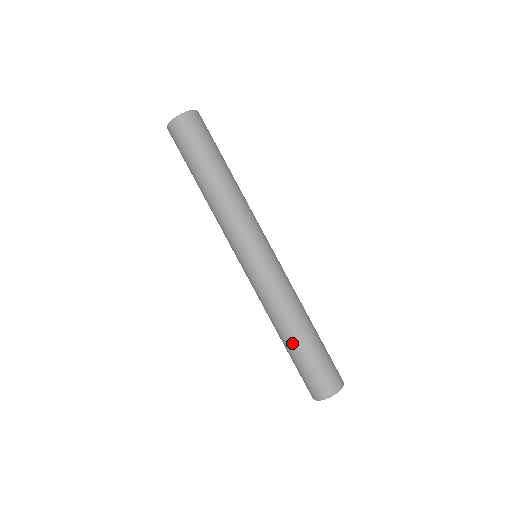
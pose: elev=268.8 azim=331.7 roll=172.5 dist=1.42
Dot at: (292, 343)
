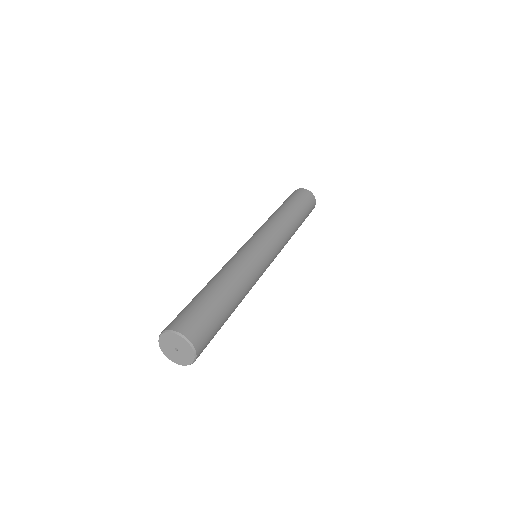
Dot at: (202, 289)
